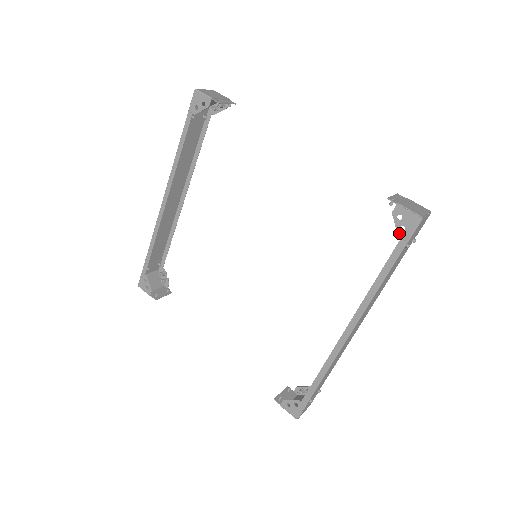
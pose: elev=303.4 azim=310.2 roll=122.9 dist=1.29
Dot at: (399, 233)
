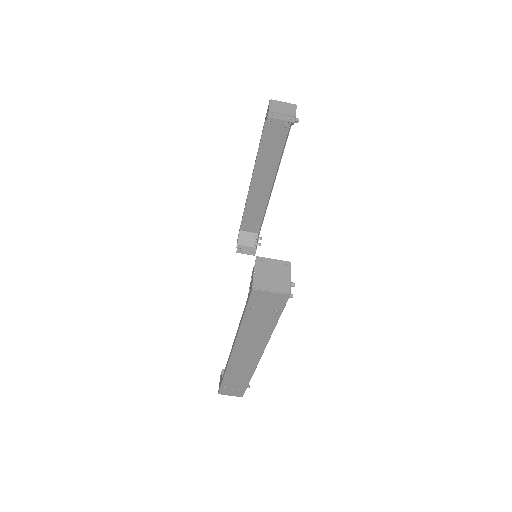
Dot at: (249, 291)
